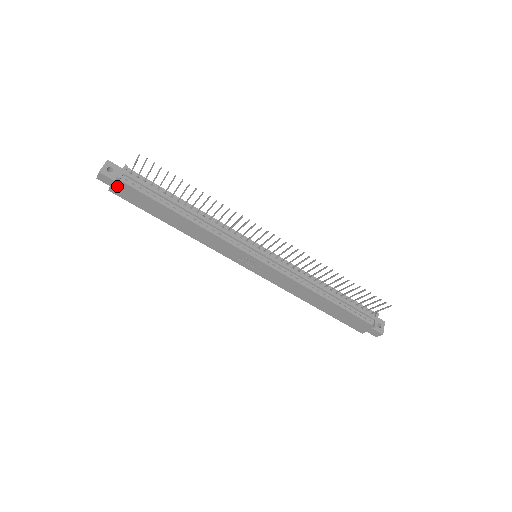
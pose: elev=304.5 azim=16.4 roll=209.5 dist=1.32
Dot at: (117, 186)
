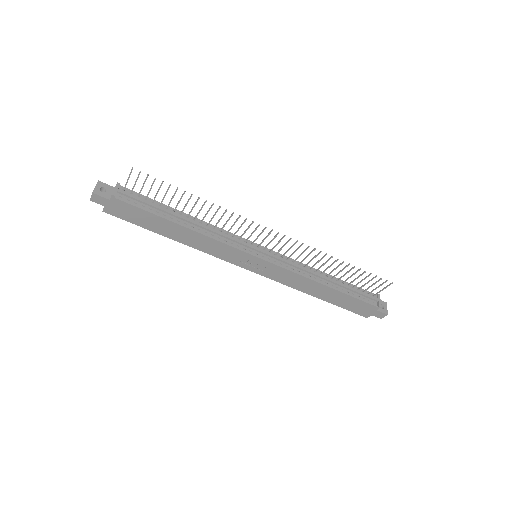
Dot at: (112, 205)
